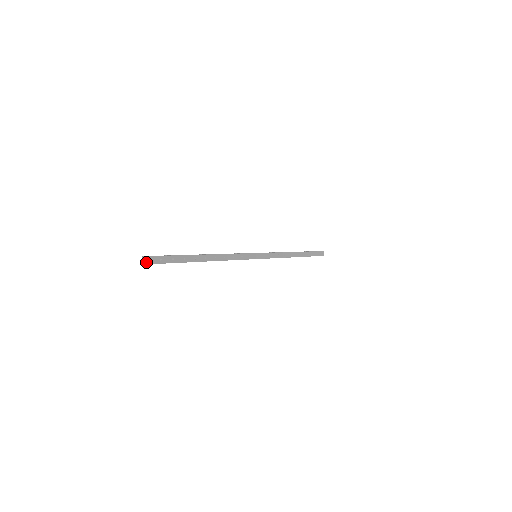
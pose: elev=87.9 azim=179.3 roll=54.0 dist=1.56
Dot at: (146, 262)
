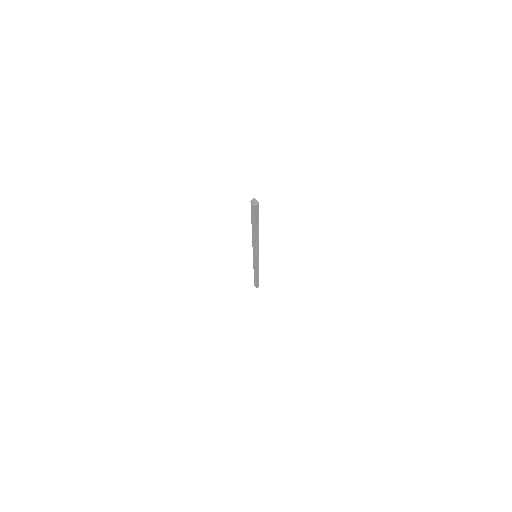
Dot at: (257, 202)
